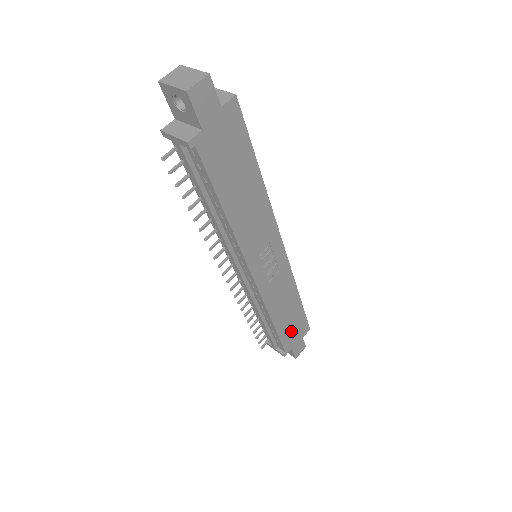
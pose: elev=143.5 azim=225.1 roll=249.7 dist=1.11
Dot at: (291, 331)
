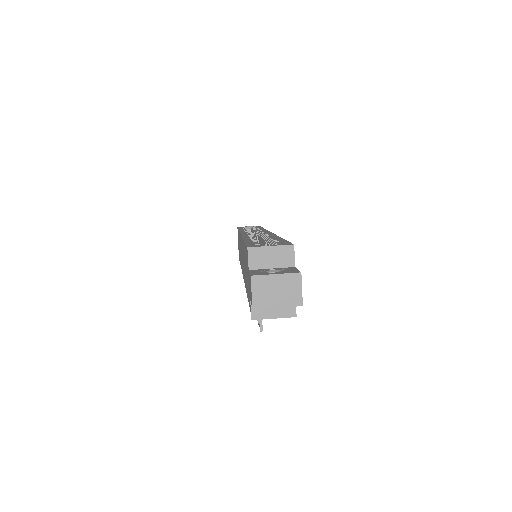
Dot at: occluded
